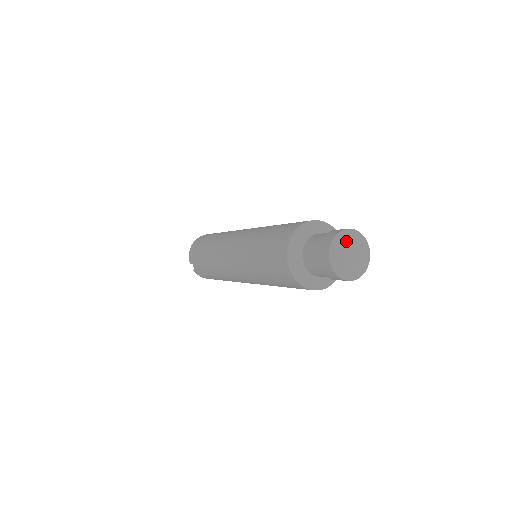
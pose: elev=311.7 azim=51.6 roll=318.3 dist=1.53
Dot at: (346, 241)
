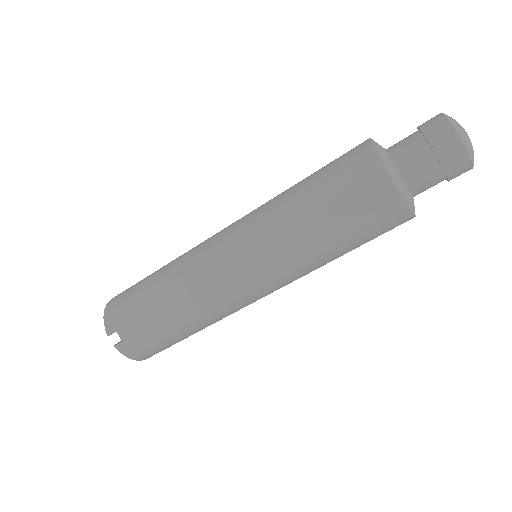
Dot at: (454, 119)
